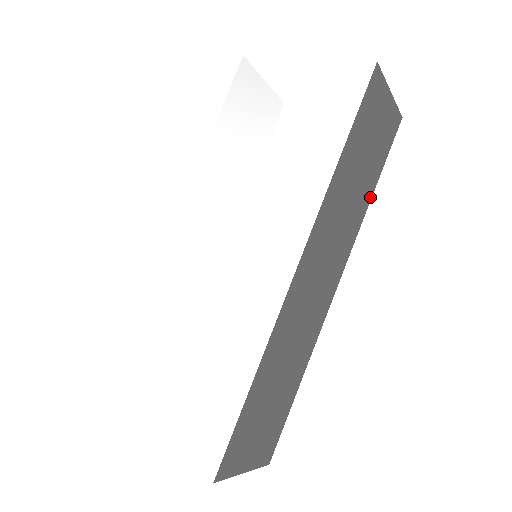
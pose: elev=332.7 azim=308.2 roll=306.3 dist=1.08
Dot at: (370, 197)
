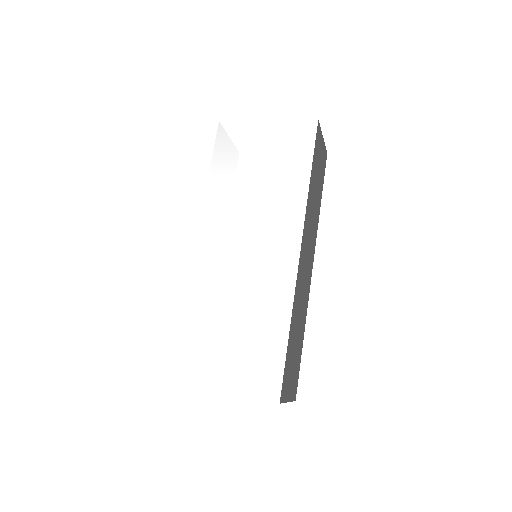
Dot at: (320, 206)
